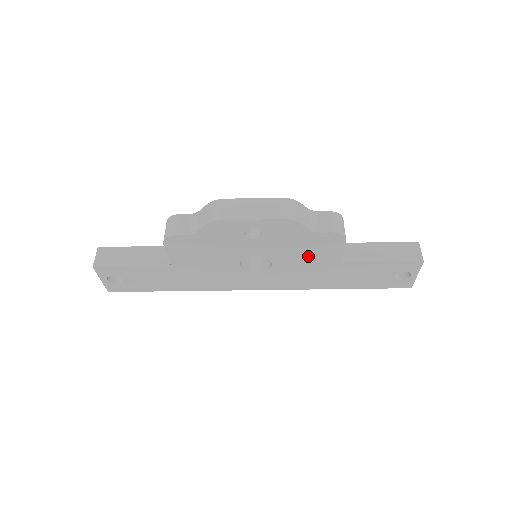
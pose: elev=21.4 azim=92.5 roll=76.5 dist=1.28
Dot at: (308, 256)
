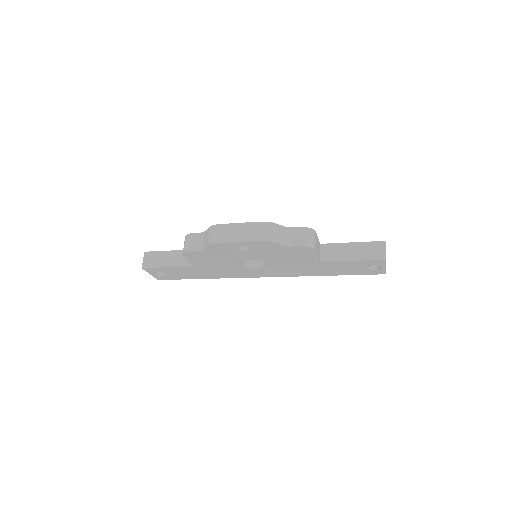
Dot at: (291, 259)
